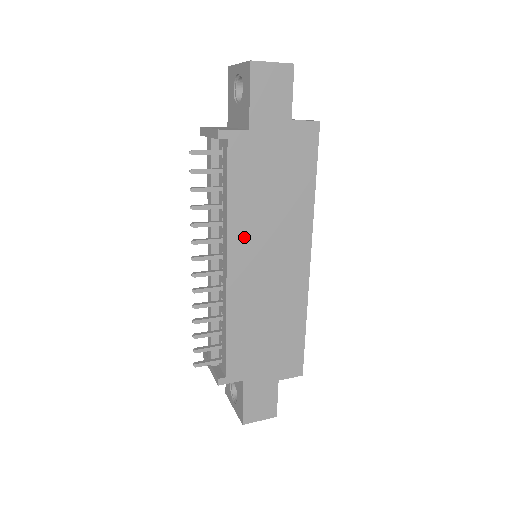
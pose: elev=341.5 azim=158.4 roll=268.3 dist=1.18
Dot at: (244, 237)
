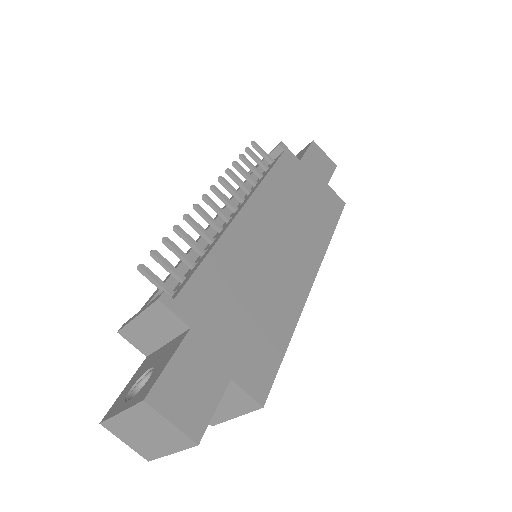
Dot at: (268, 204)
